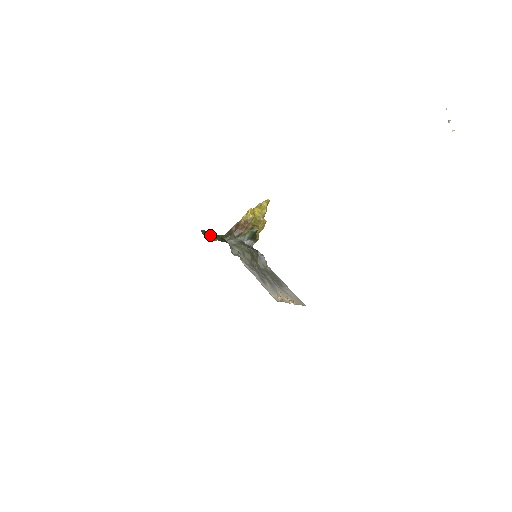
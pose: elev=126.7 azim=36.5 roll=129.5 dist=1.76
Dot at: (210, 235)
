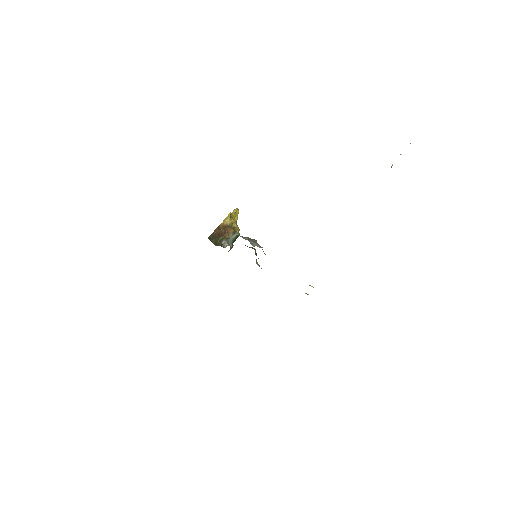
Dot at: occluded
